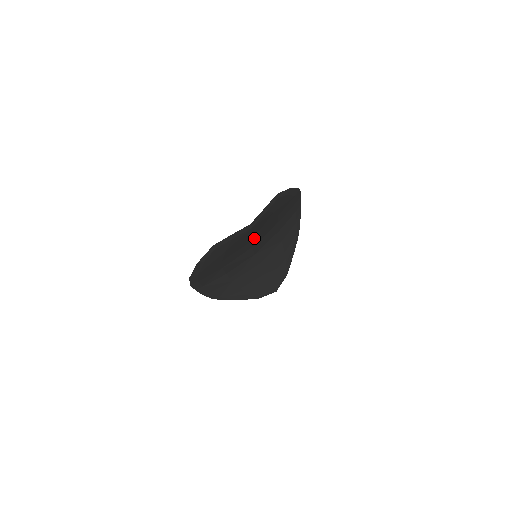
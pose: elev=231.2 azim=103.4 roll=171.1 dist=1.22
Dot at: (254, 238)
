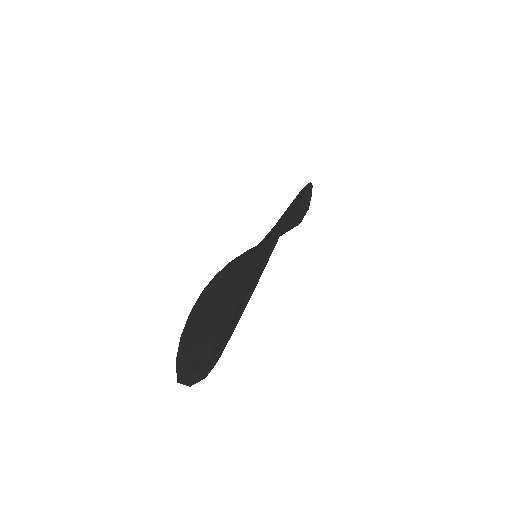
Dot at: occluded
